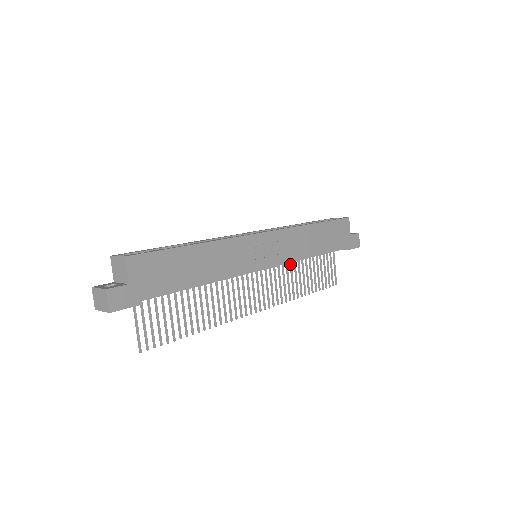
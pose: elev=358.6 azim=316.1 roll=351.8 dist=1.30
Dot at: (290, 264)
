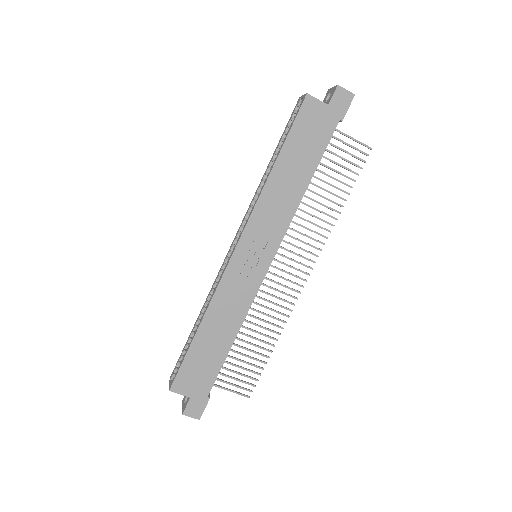
Dot at: occluded
